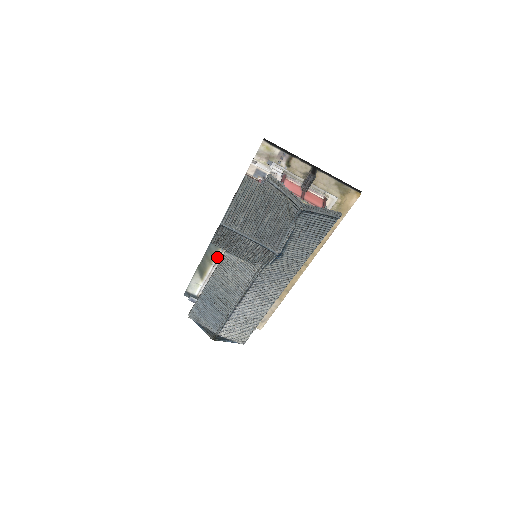
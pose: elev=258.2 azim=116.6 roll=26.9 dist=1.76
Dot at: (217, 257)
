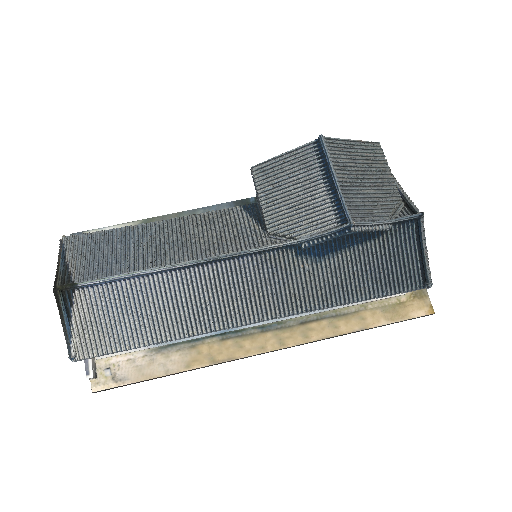
Dot at: occluded
